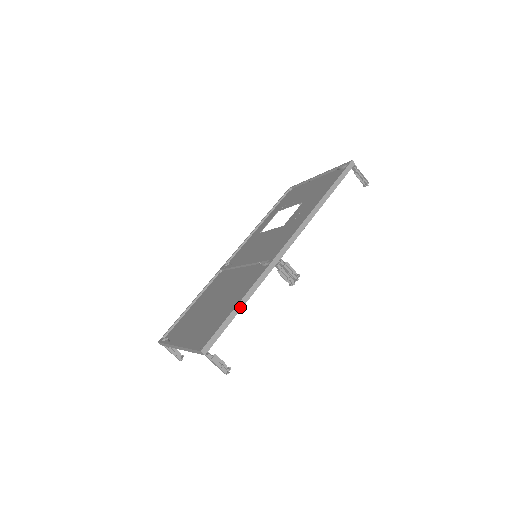
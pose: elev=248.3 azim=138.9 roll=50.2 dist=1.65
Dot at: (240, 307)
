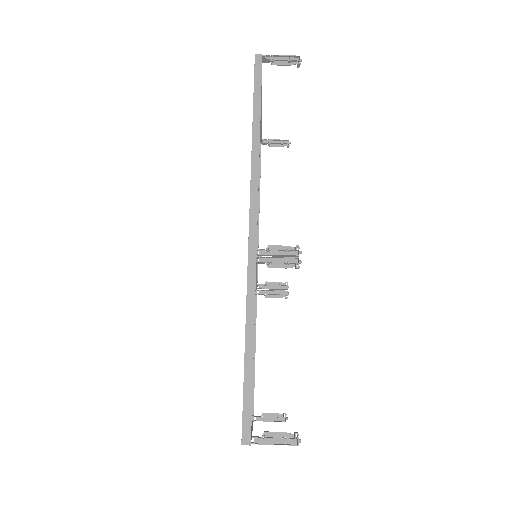
Dot at: (250, 351)
